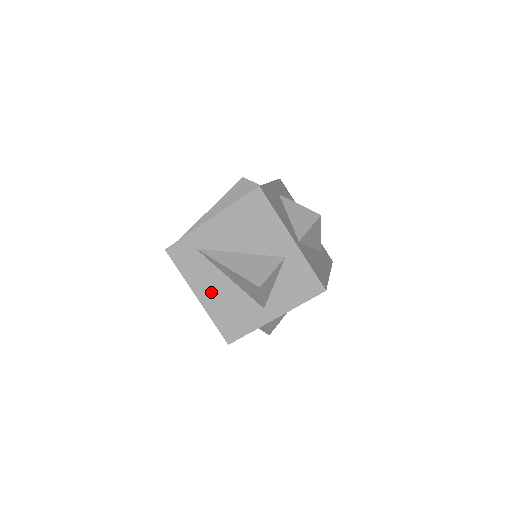
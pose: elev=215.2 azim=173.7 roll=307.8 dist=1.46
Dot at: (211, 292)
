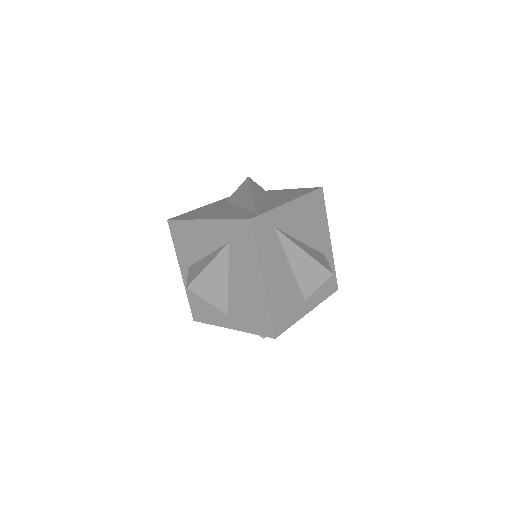
Dot at: (275, 277)
